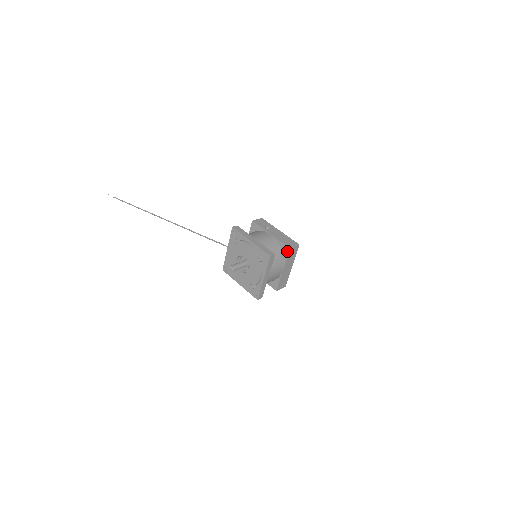
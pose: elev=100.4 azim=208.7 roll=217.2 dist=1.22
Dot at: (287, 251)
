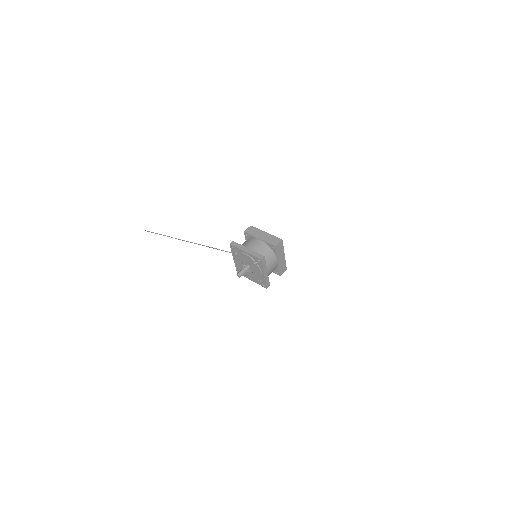
Dot at: (274, 248)
